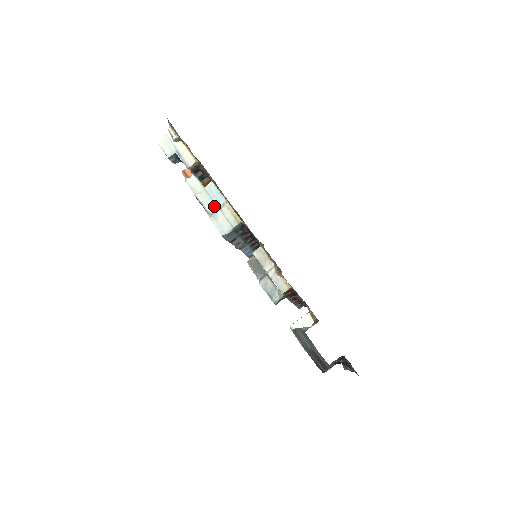
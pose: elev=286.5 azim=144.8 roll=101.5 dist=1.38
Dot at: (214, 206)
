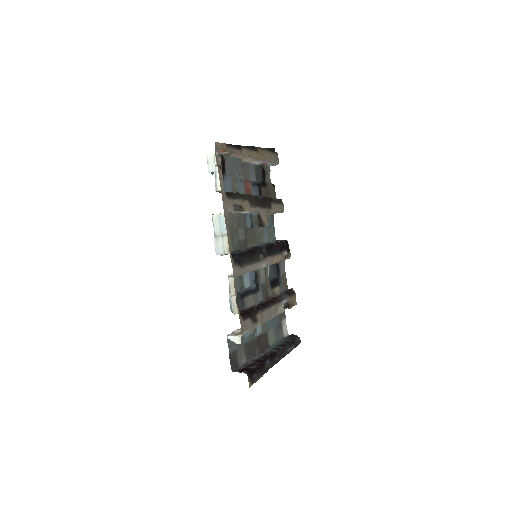
Dot at: (220, 232)
